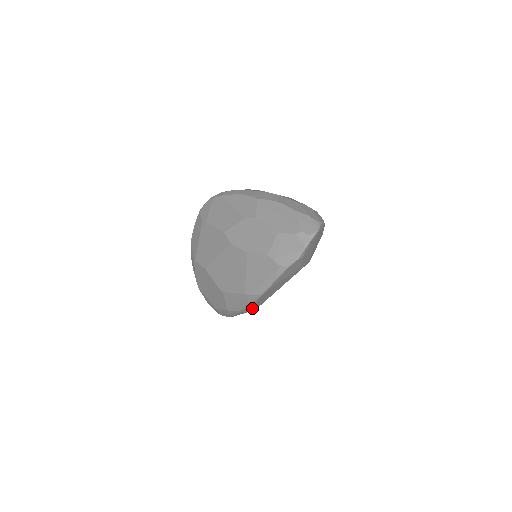
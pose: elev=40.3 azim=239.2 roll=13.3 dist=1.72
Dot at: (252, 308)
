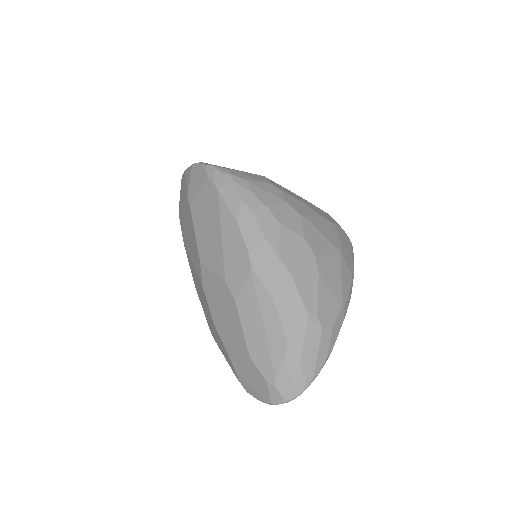
Dot at: occluded
